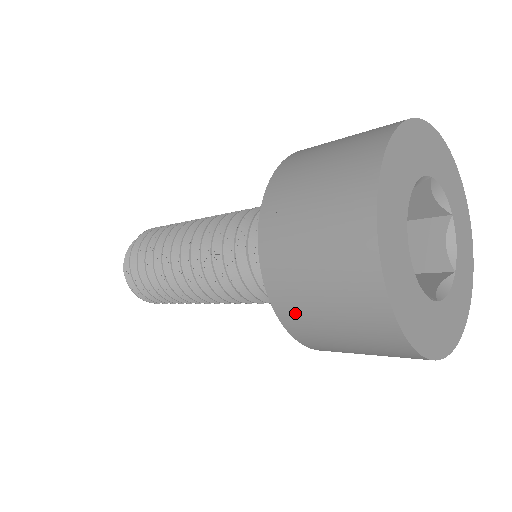
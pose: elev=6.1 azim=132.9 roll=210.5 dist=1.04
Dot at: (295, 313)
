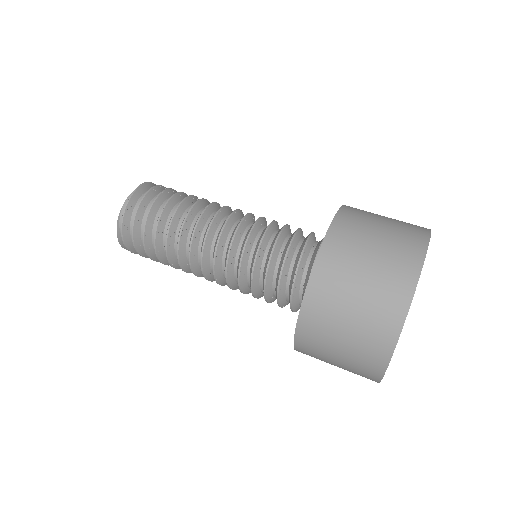
Dot at: occluded
